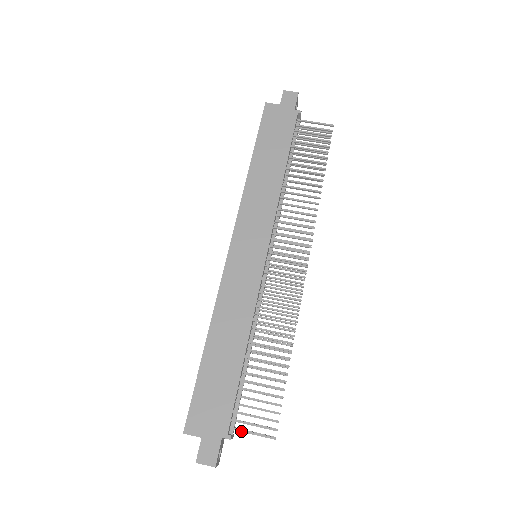
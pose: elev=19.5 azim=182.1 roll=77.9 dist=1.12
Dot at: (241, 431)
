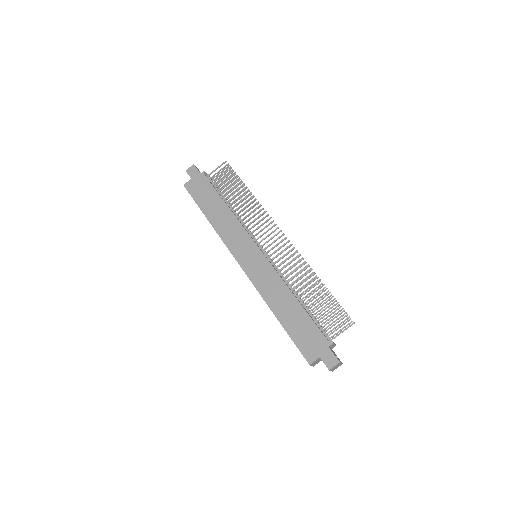
Dot at: (334, 335)
